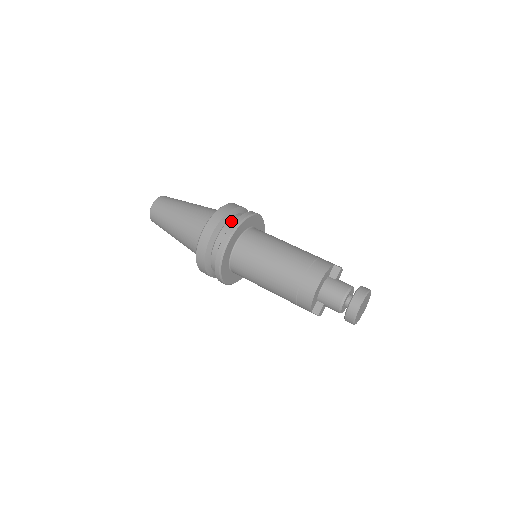
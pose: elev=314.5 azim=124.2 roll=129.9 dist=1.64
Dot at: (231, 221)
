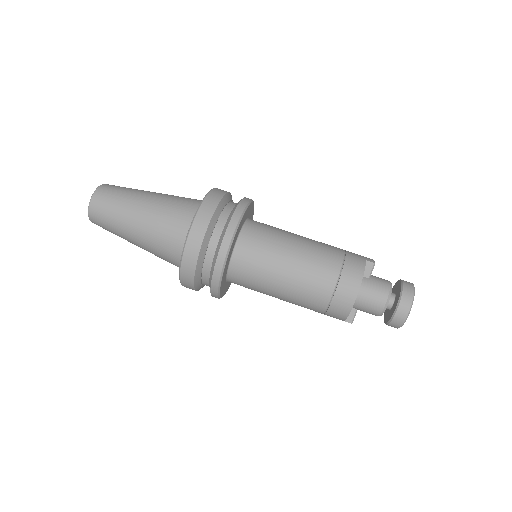
Dot at: (220, 224)
